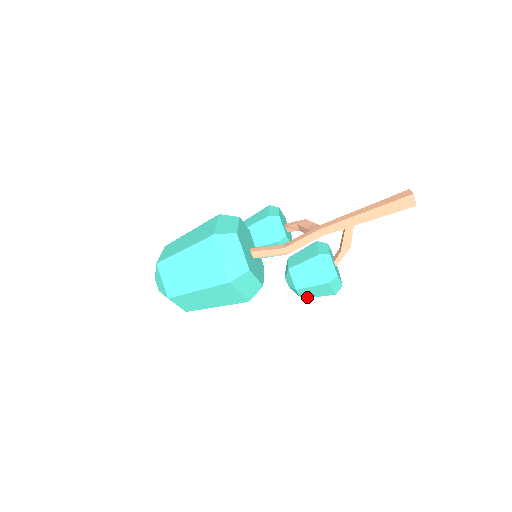
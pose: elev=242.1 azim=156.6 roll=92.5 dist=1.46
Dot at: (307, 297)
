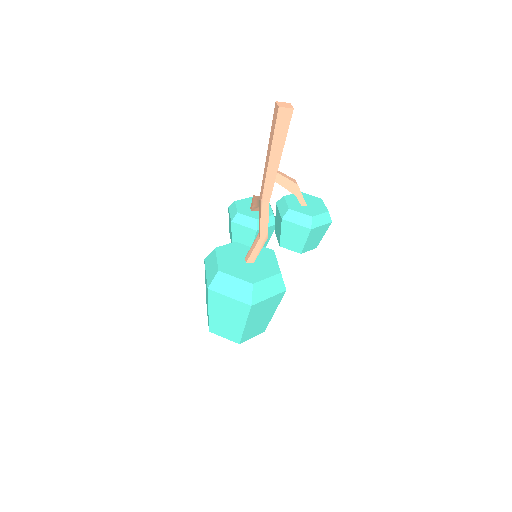
Dot at: (317, 244)
